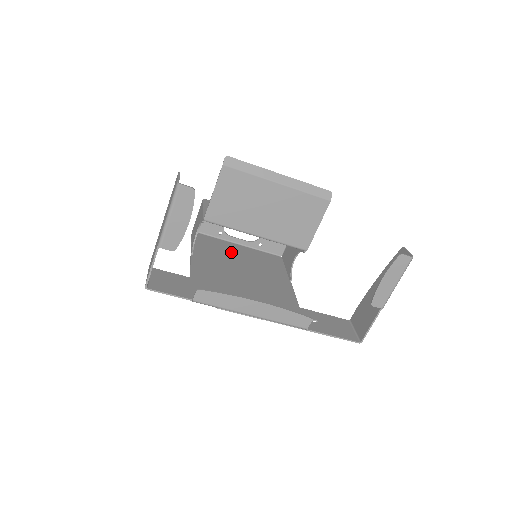
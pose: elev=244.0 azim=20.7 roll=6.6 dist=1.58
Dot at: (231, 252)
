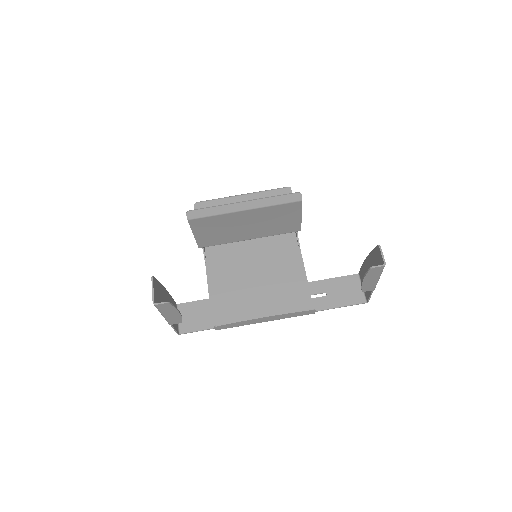
Dot at: occluded
